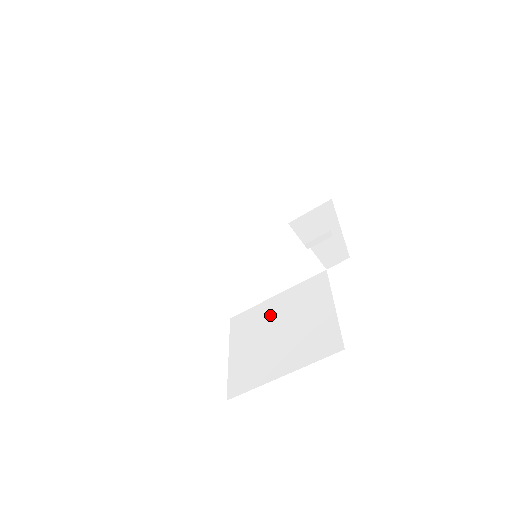
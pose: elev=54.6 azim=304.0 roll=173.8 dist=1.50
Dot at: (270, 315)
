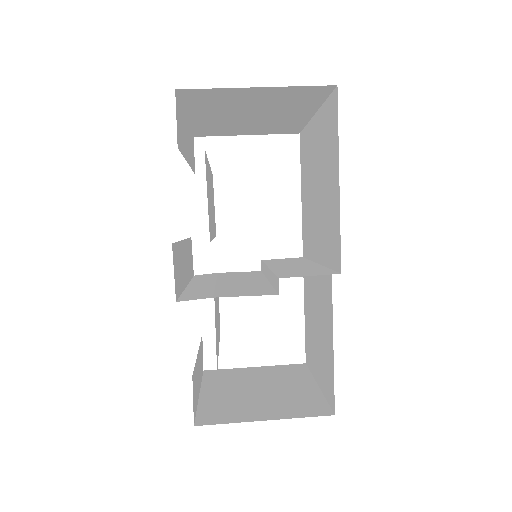
Dot at: (313, 291)
